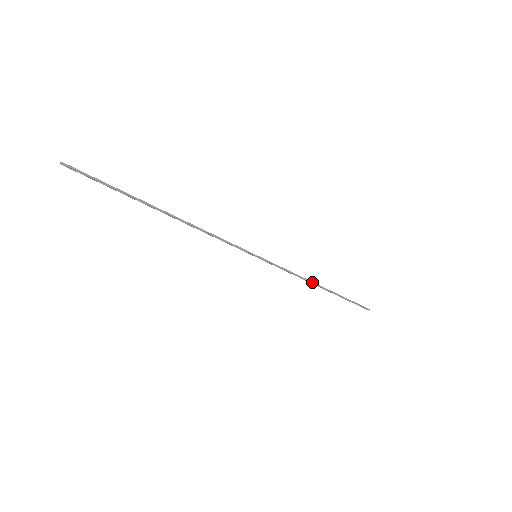
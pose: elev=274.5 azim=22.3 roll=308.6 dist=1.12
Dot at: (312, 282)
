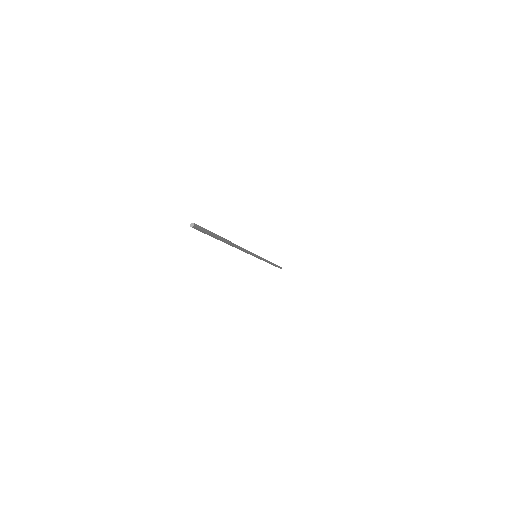
Dot at: (269, 262)
